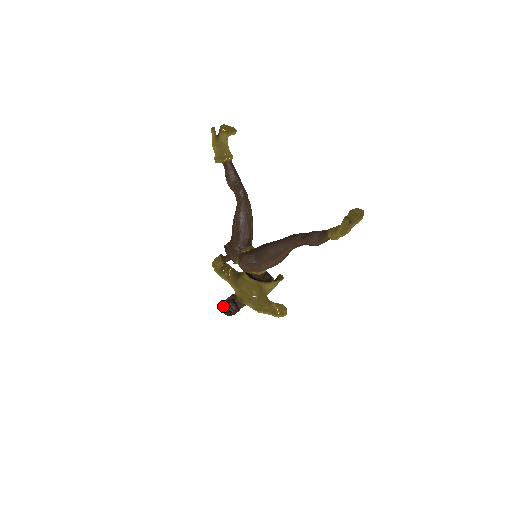
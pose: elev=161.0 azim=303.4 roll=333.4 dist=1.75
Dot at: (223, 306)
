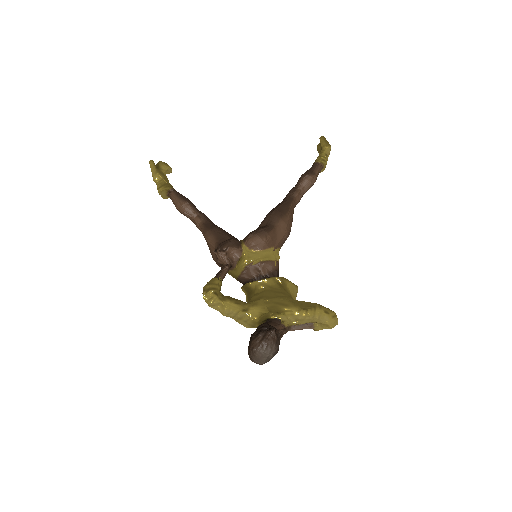
Dot at: (256, 334)
